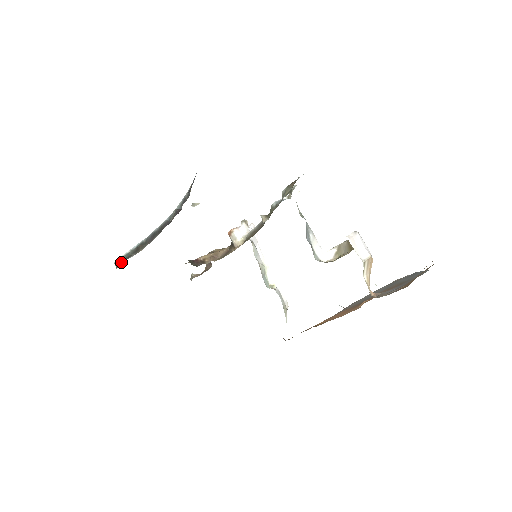
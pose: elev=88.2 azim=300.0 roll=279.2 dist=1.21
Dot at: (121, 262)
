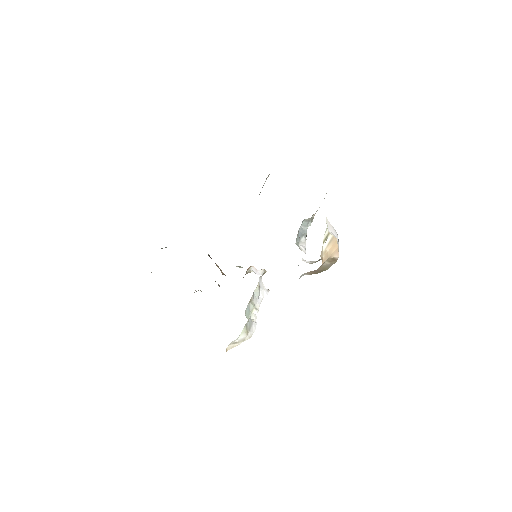
Dot at: (166, 247)
